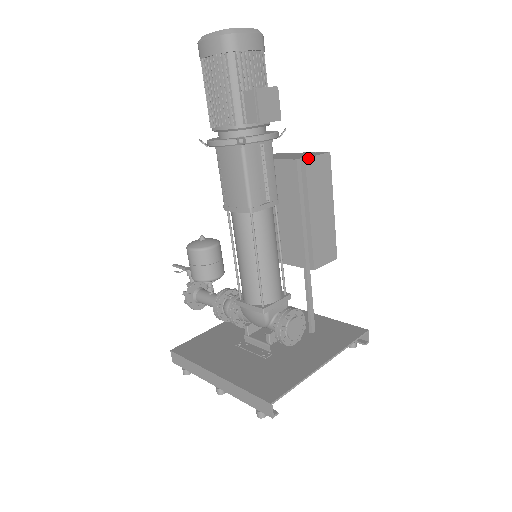
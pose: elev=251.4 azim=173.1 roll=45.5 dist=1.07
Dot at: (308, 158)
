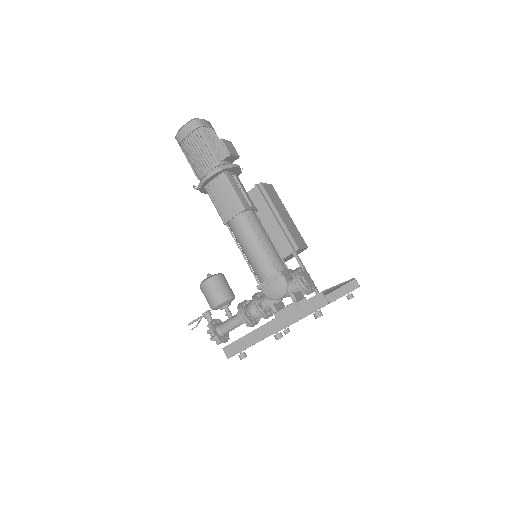
Dot at: (262, 183)
